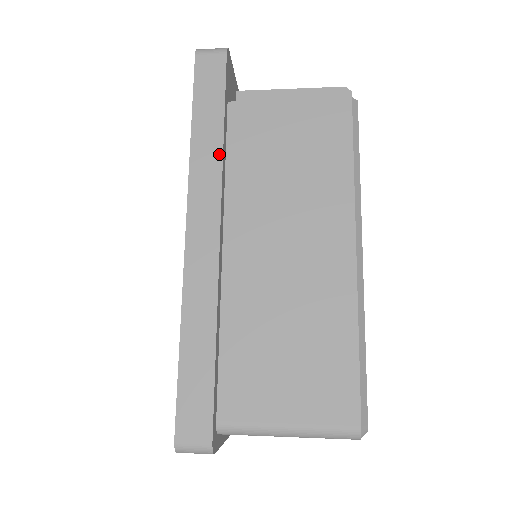
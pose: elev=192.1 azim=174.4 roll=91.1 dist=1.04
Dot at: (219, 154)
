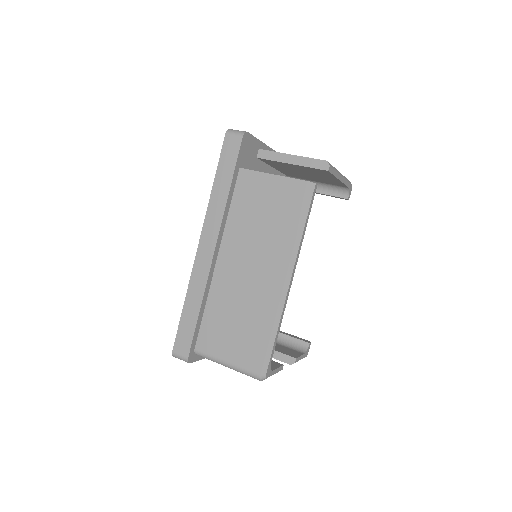
Dot at: (224, 204)
